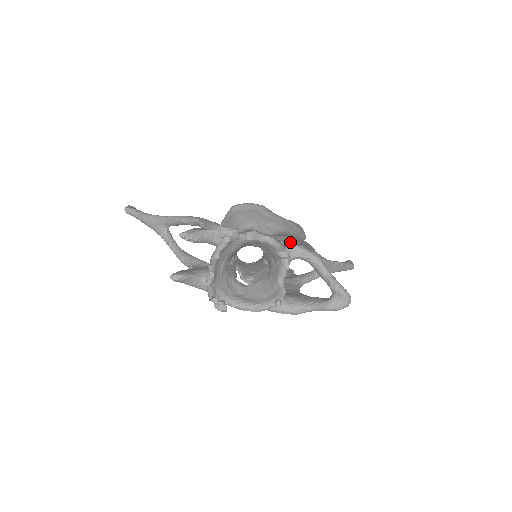
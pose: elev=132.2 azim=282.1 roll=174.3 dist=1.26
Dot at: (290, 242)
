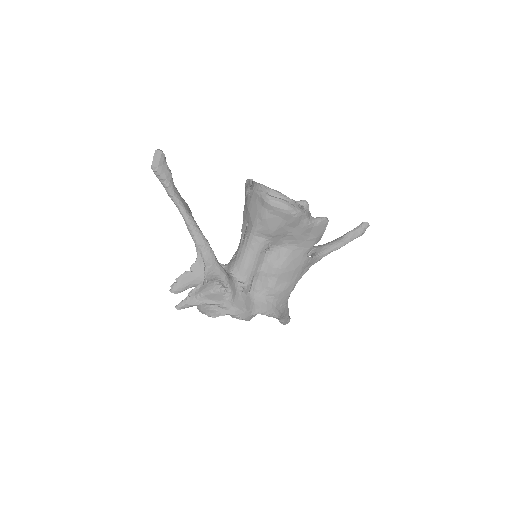
Dot at: (275, 289)
